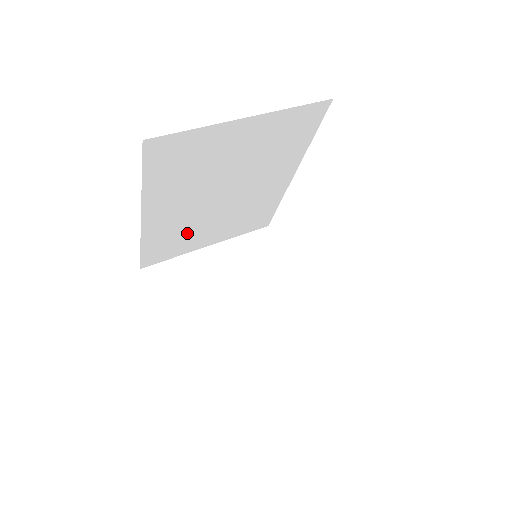
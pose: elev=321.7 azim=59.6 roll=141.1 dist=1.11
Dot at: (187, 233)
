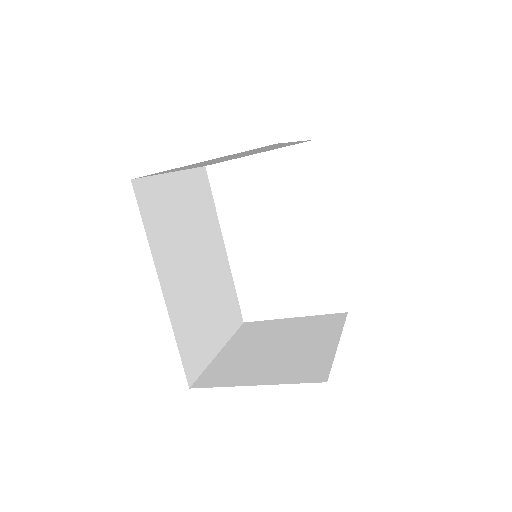
Dot at: (198, 323)
